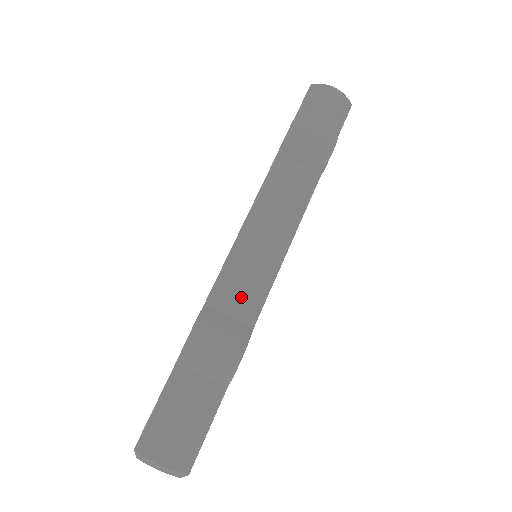
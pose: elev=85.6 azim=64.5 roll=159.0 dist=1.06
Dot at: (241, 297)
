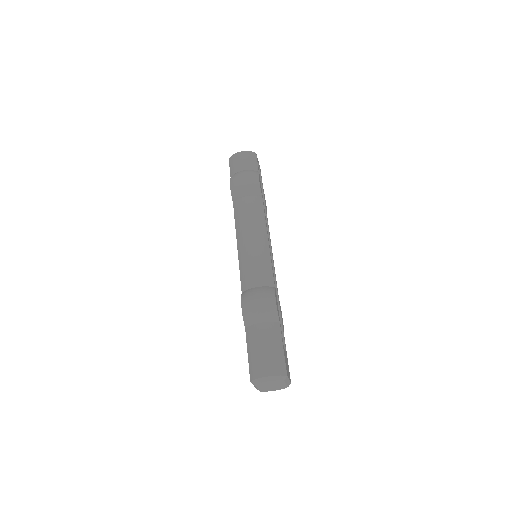
Dot at: (257, 275)
